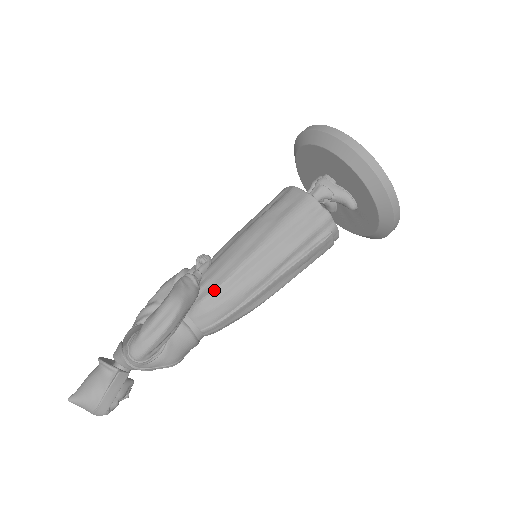
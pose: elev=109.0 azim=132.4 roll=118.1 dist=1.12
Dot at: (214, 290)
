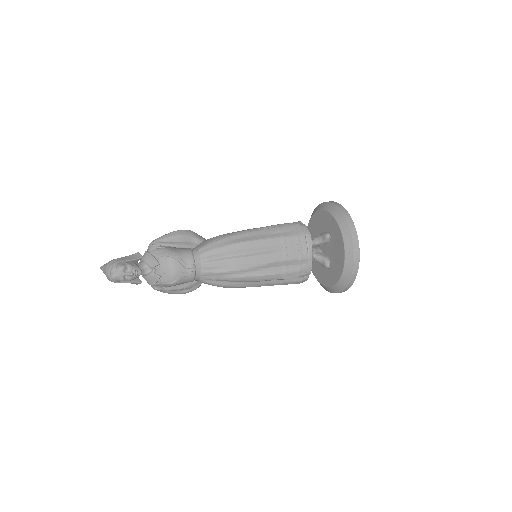
Dot at: occluded
